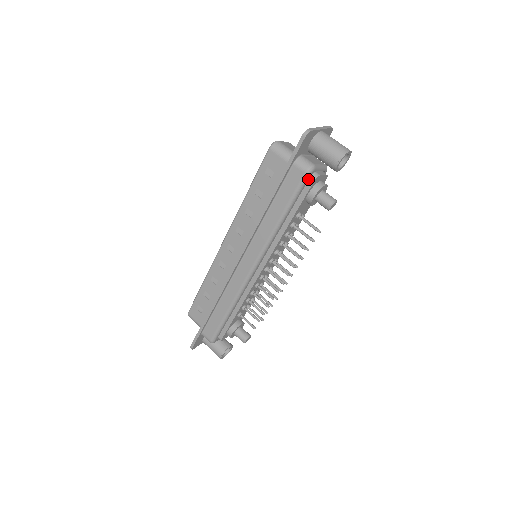
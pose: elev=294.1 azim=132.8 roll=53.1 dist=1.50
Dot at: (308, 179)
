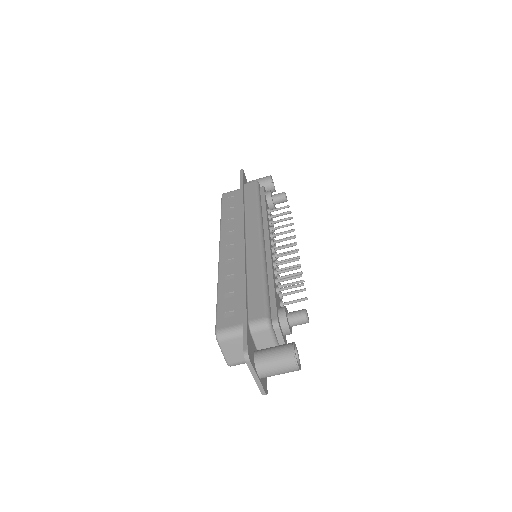
Dot at: occluded
